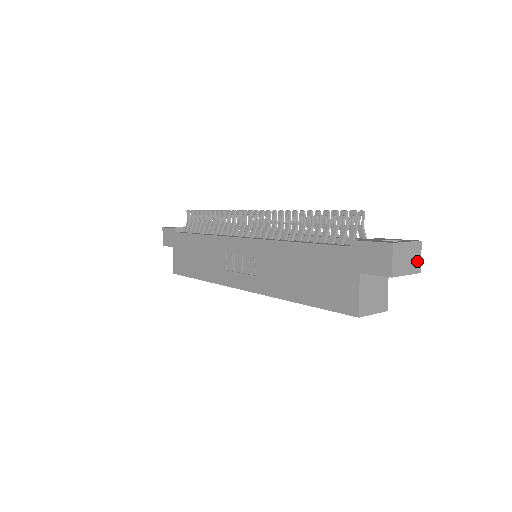
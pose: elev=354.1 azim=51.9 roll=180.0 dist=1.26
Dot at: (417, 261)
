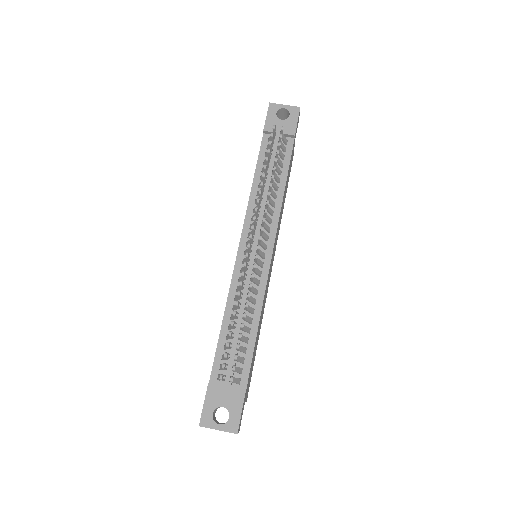
Dot at: occluded
